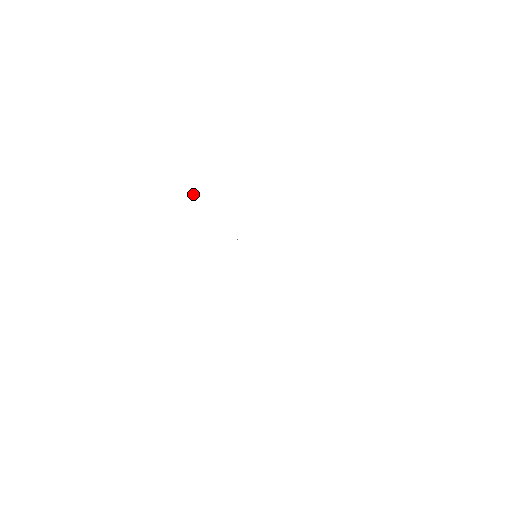
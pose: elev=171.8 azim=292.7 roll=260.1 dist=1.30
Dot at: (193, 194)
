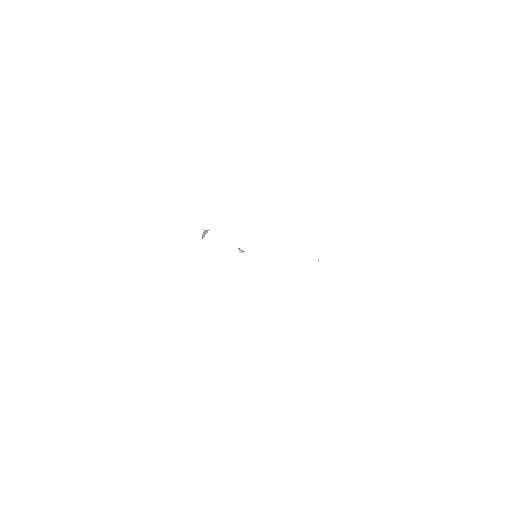
Dot at: (204, 234)
